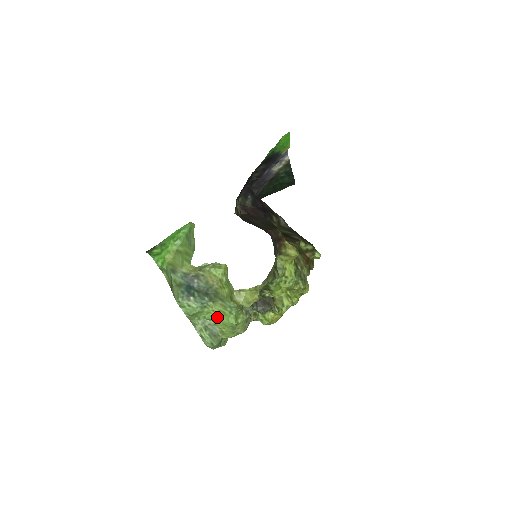
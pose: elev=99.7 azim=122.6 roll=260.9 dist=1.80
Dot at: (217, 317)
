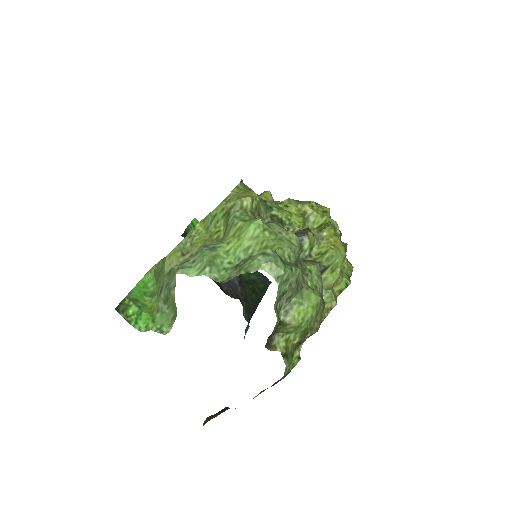
Dot at: (239, 242)
